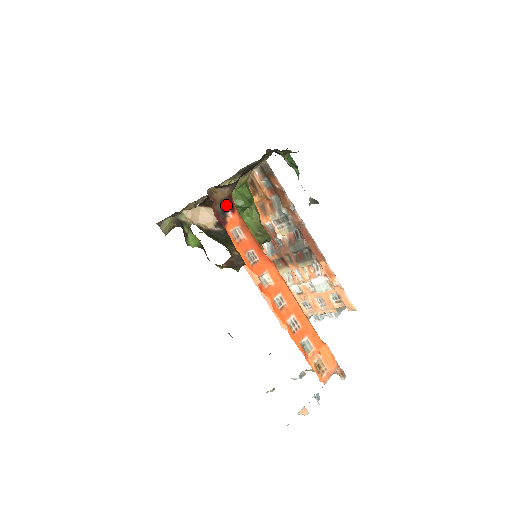
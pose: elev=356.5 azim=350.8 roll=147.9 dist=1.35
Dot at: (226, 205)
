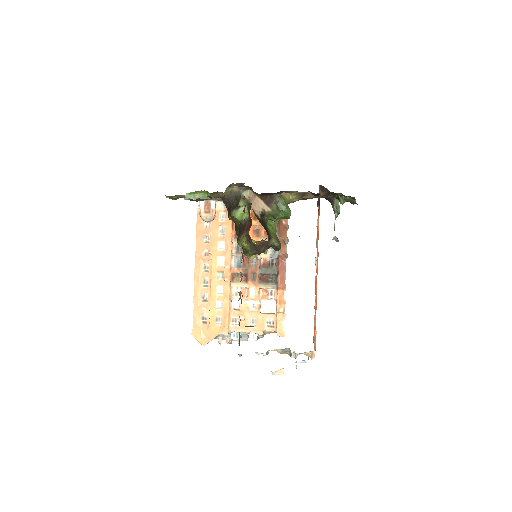
Dot at: (319, 201)
